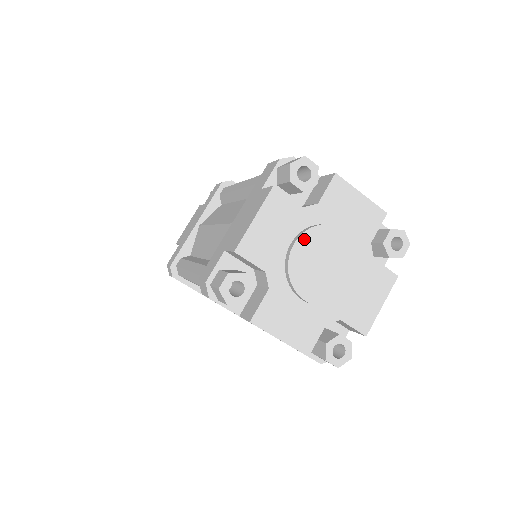
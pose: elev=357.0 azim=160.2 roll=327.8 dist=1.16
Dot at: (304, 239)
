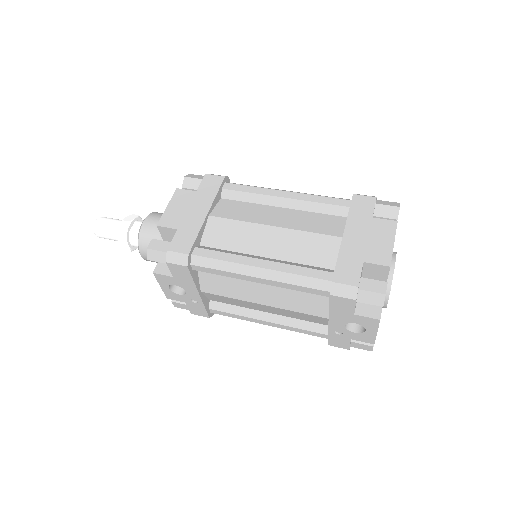
Dot at: (395, 261)
